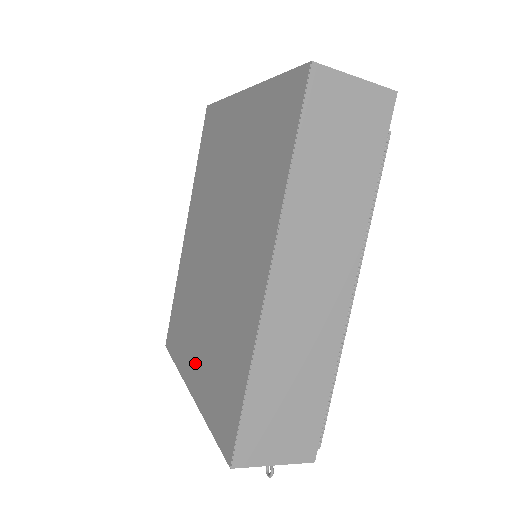
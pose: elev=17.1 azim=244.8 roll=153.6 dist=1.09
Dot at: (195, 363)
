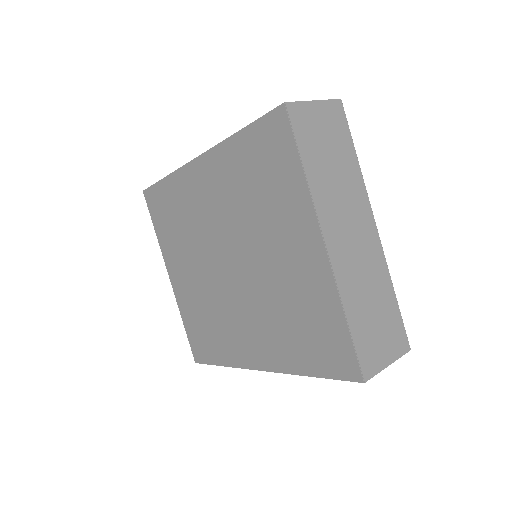
Dot at: (180, 277)
